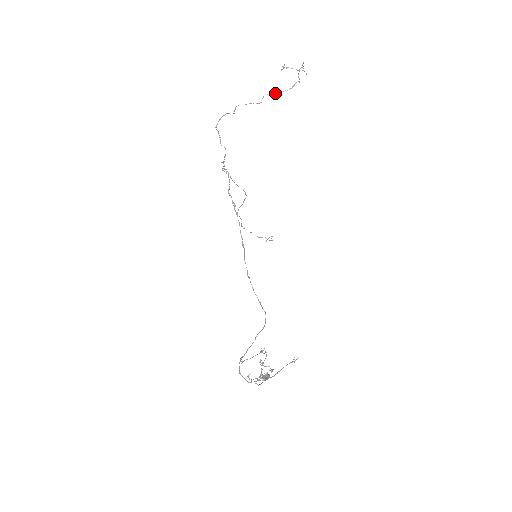
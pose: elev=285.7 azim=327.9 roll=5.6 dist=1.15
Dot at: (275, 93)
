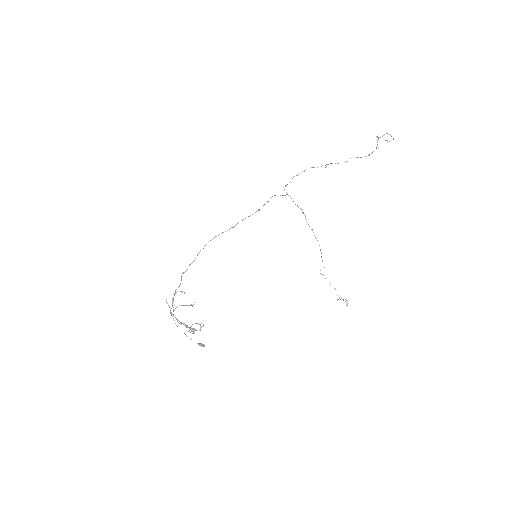
Dot at: (361, 157)
